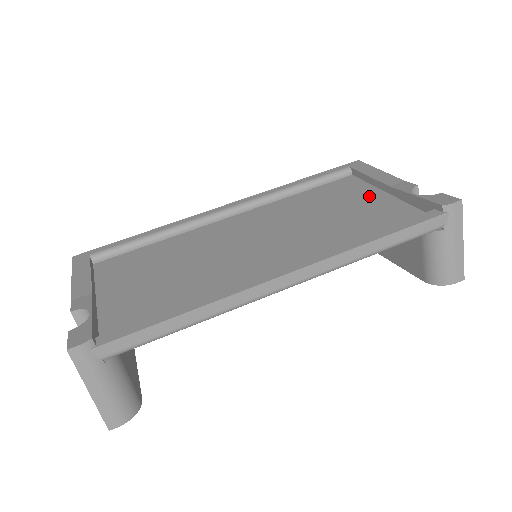
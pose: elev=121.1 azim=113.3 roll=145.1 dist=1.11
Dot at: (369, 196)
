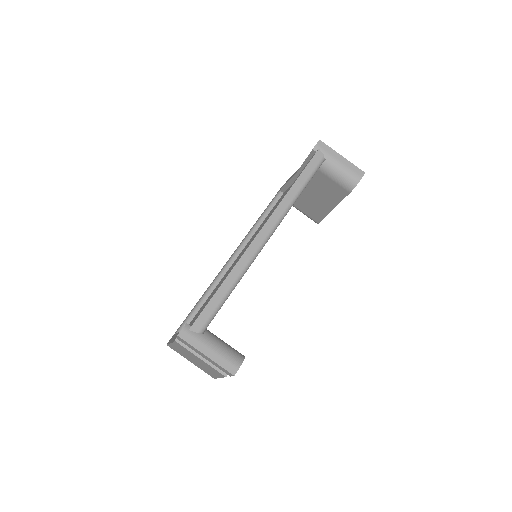
Dot at: occluded
